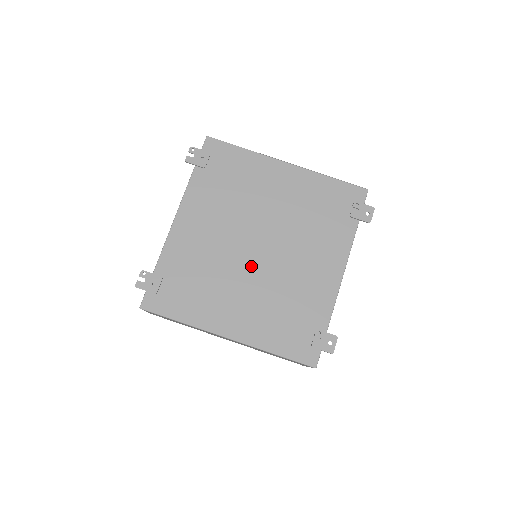
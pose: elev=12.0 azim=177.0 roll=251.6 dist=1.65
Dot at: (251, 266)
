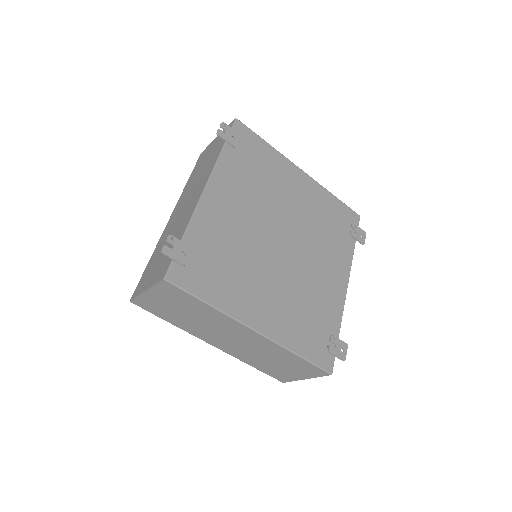
Dot at: (276, 259)
